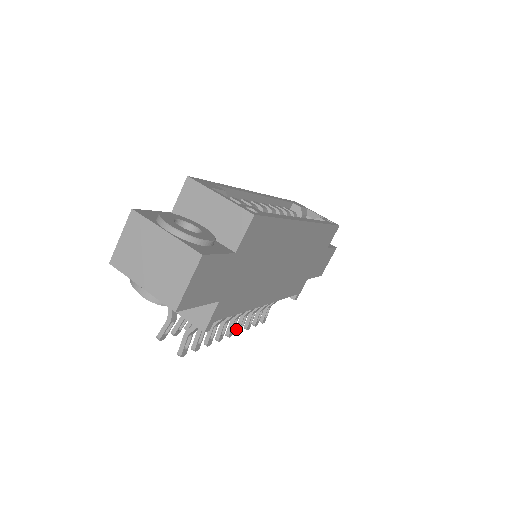
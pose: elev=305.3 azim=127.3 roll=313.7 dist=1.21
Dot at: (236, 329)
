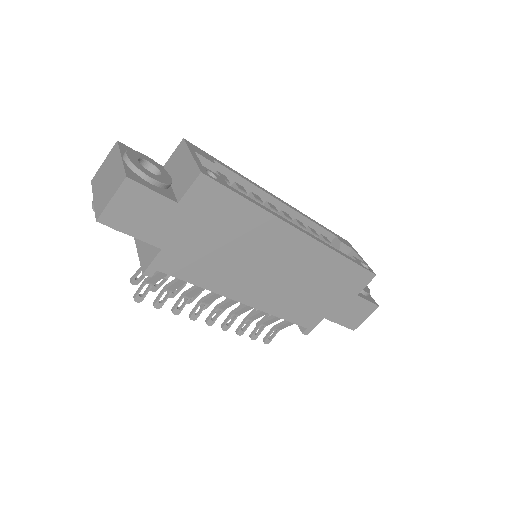
Dot at: (222, 324)
